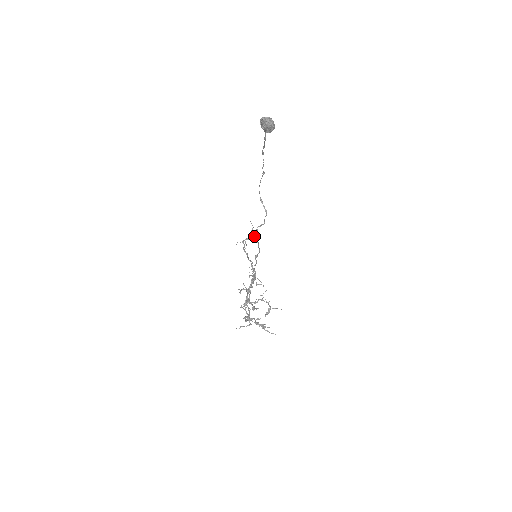
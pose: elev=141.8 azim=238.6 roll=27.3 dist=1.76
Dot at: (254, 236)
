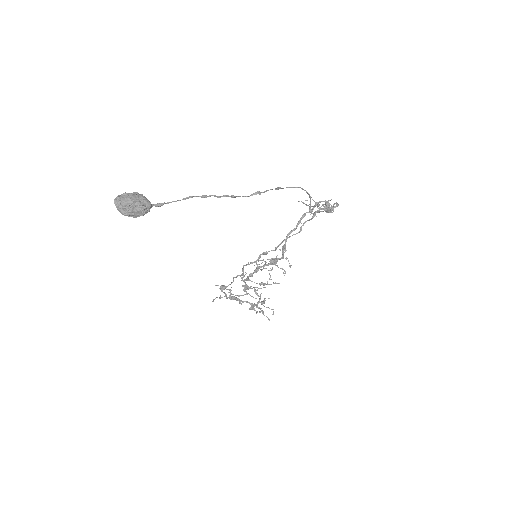
Dot at: occluded
